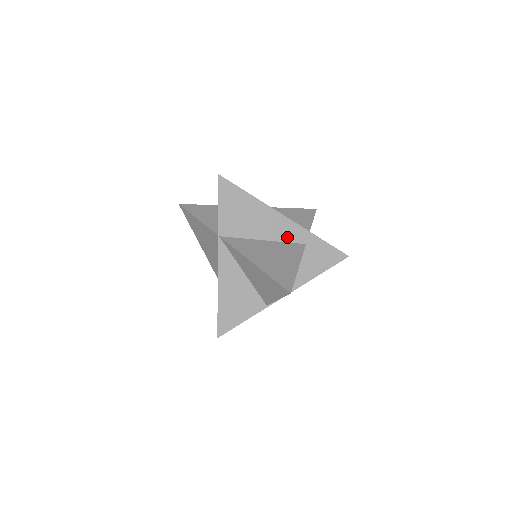
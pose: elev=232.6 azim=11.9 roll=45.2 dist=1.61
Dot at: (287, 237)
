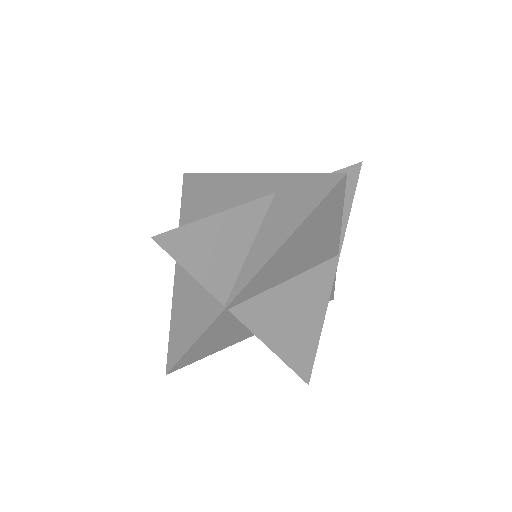
Dot at: (250, 197)
